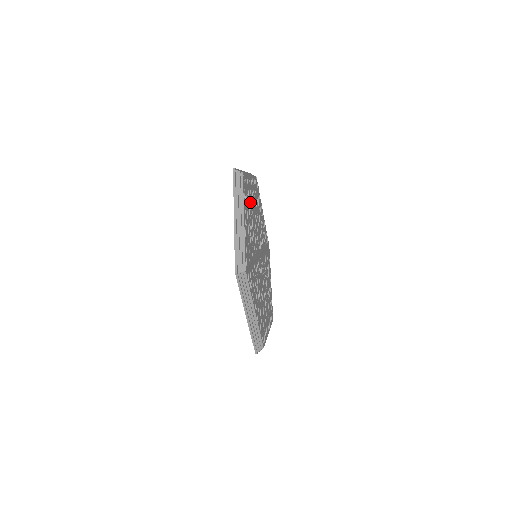
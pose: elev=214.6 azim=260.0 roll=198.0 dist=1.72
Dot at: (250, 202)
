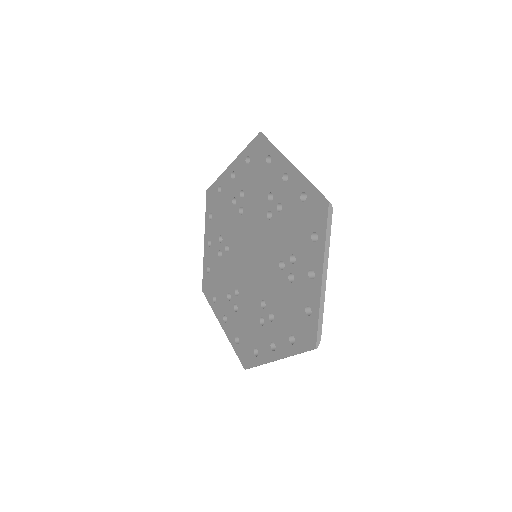
Dot at: occluded
